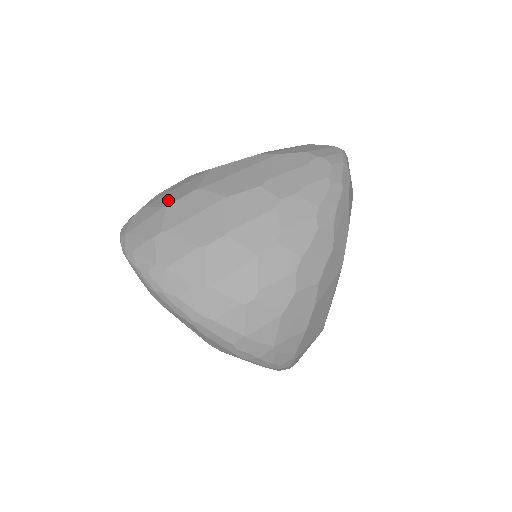
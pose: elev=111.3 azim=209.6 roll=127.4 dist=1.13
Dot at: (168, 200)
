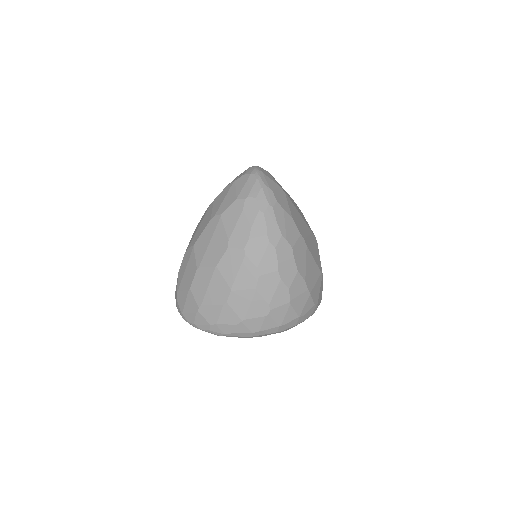
Dot at: (187, 283)
